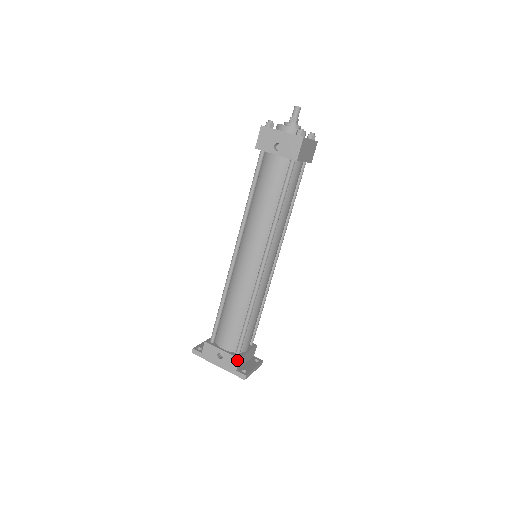
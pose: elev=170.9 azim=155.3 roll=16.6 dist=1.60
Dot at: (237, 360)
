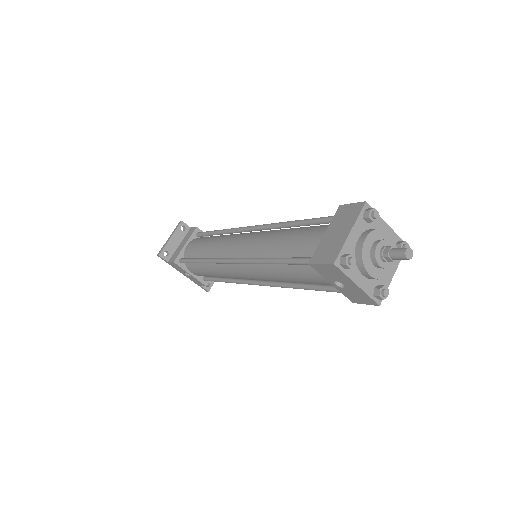
Dot at: (204, 285)
